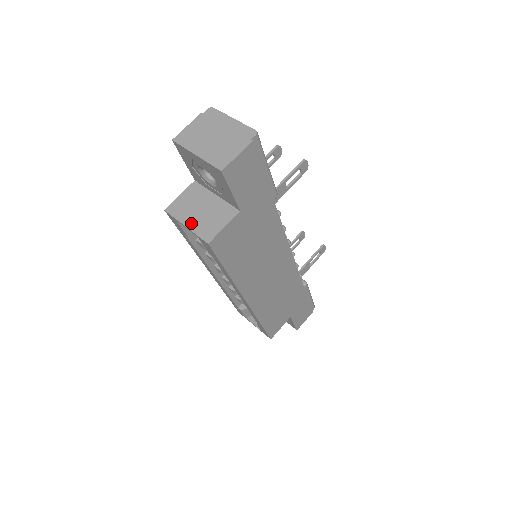
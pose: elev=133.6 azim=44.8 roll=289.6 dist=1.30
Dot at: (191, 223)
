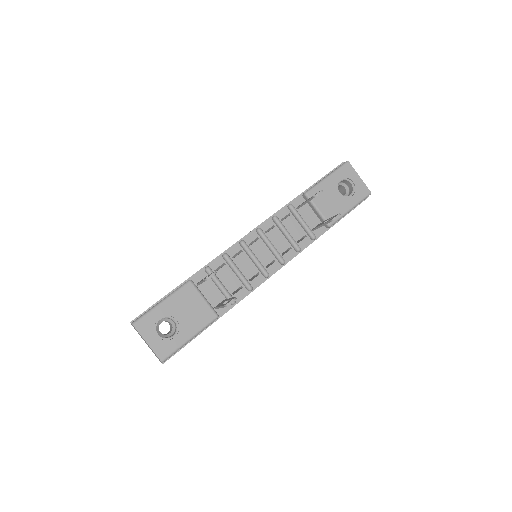
Dot at: occluded
